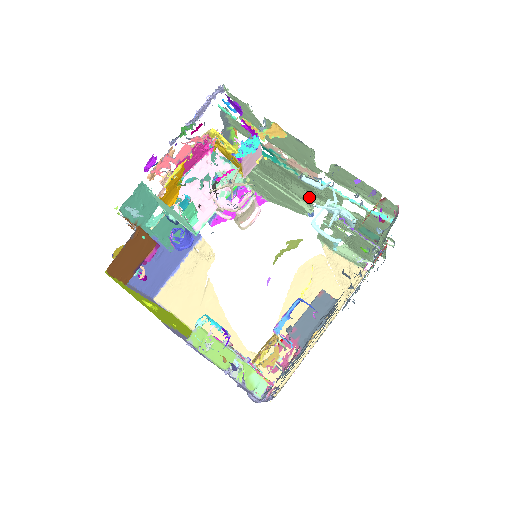
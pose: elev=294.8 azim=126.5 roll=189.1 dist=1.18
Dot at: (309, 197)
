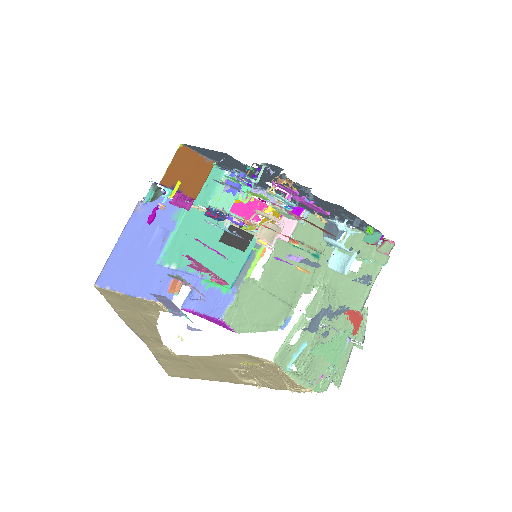
Dot at: (302, 287)
